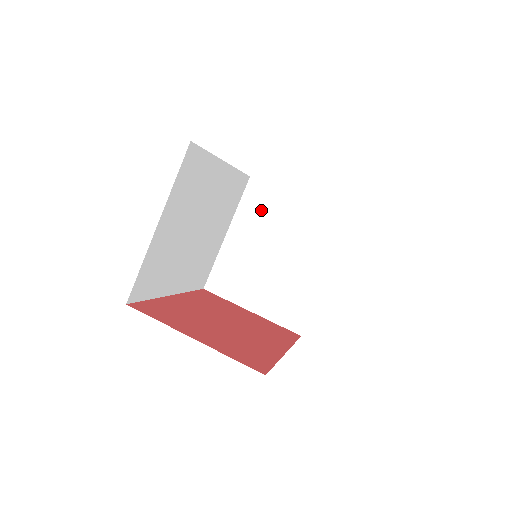
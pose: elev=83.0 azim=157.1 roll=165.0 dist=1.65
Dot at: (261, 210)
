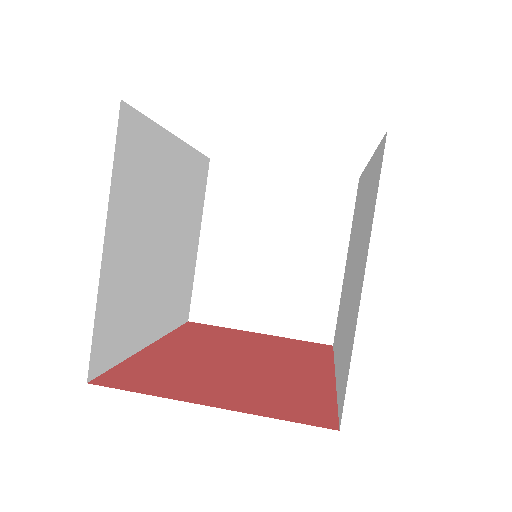
Dot at: (236, 198)
